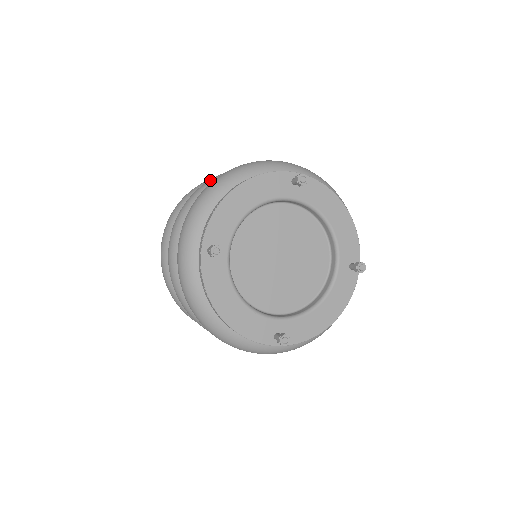
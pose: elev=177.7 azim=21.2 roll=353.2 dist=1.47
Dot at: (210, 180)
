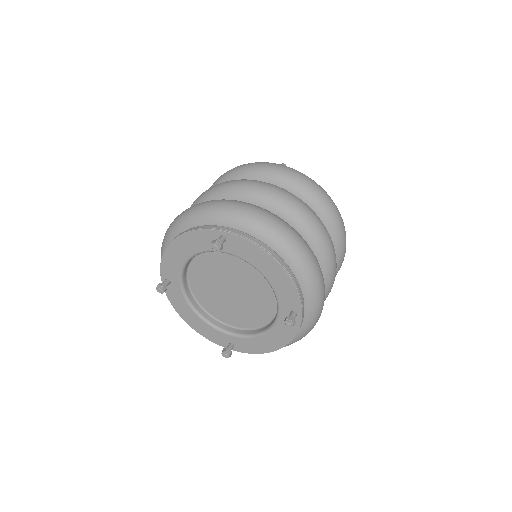
Dot at: (201, 194)
